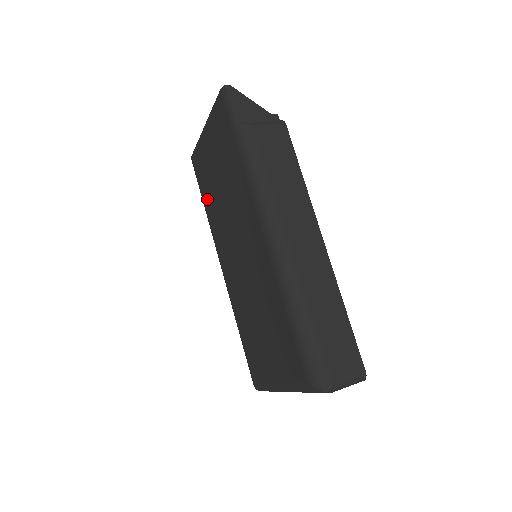
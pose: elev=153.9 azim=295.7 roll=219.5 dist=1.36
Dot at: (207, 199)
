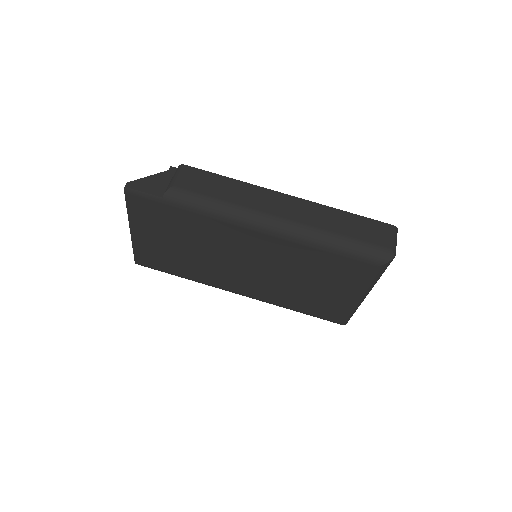
Dot at: (180, 269)
